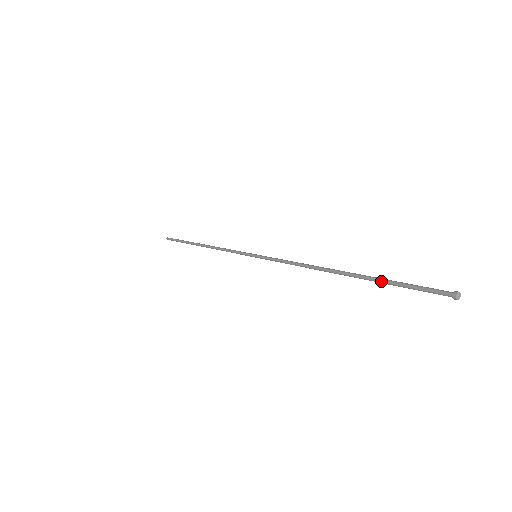
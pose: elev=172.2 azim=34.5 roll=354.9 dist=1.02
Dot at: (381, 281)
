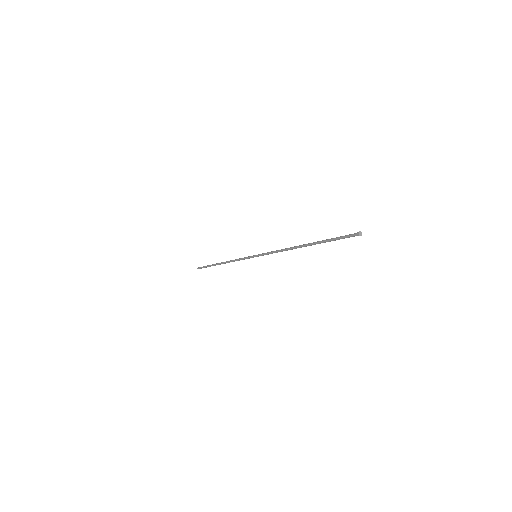
Dot at: (324, 241)
